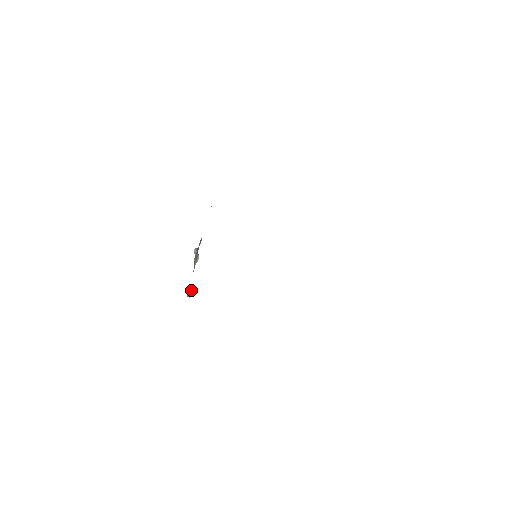
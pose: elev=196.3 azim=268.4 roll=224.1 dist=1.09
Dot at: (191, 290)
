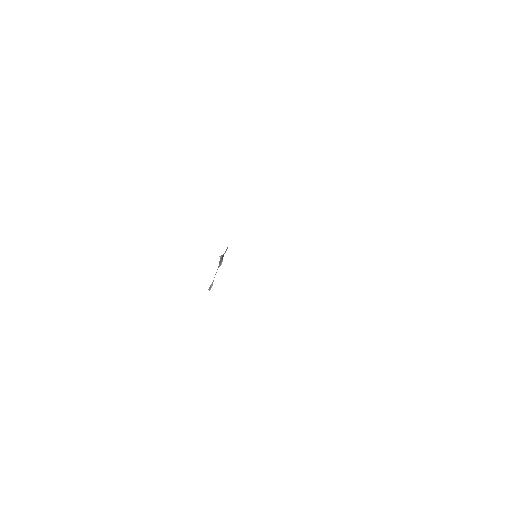
Dot at: occluded
